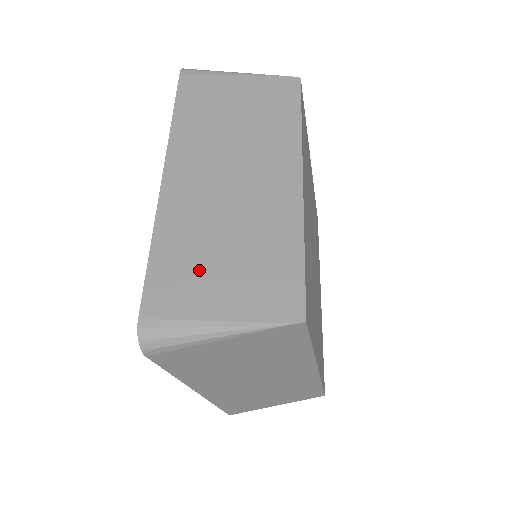
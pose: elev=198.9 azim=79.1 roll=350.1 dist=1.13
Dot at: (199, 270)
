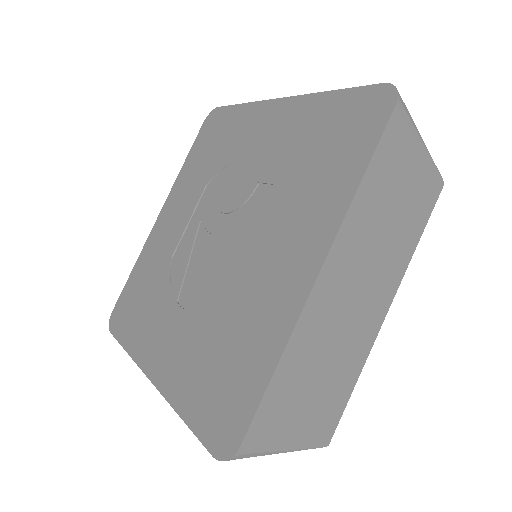
Dot at: occluded
